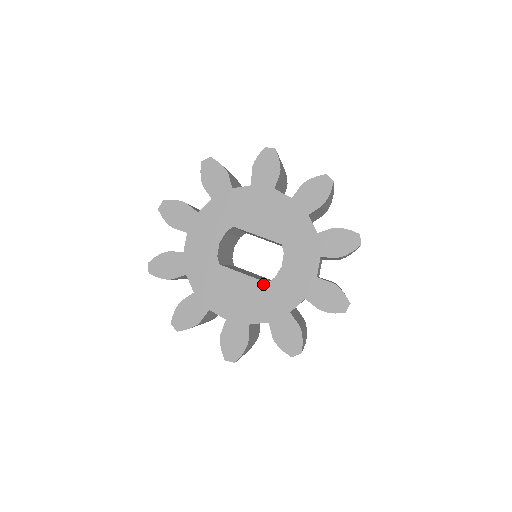
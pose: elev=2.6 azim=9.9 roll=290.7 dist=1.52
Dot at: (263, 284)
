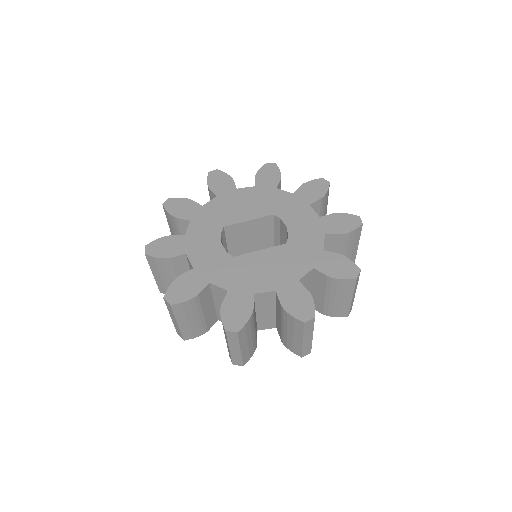
Dot at: (283, 246)
